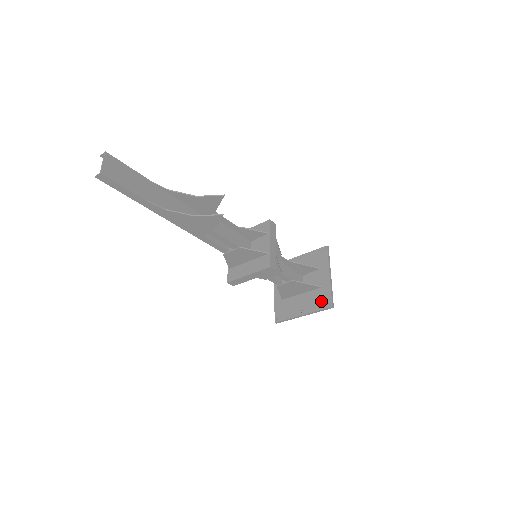
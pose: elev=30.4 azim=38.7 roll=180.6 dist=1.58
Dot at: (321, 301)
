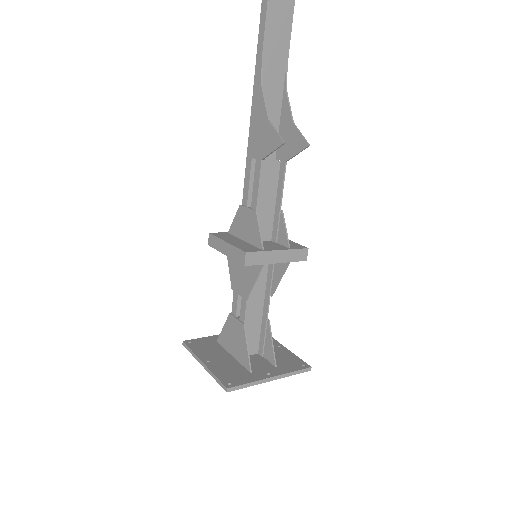
Dot at: (231, 376)
